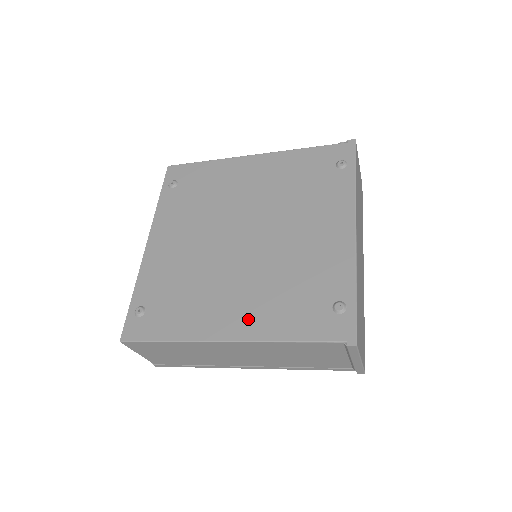
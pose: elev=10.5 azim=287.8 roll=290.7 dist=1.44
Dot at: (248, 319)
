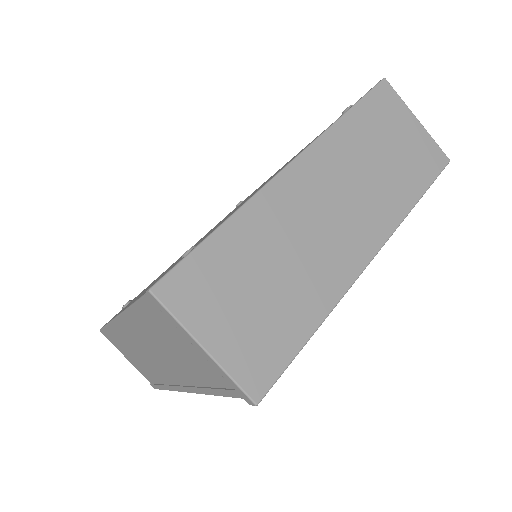
Dot at: occluded
